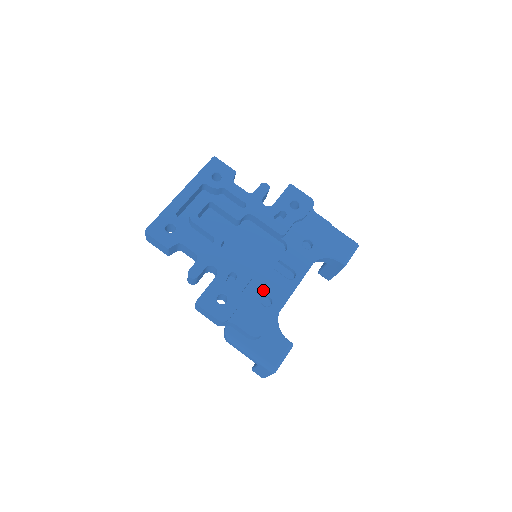
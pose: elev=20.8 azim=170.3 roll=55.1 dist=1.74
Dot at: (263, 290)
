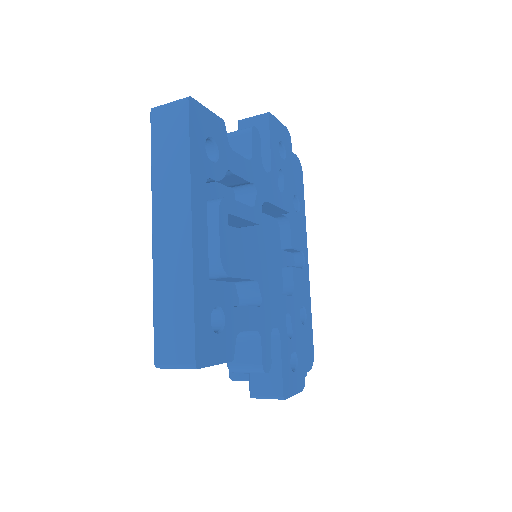
Dot at: (298, 305)
